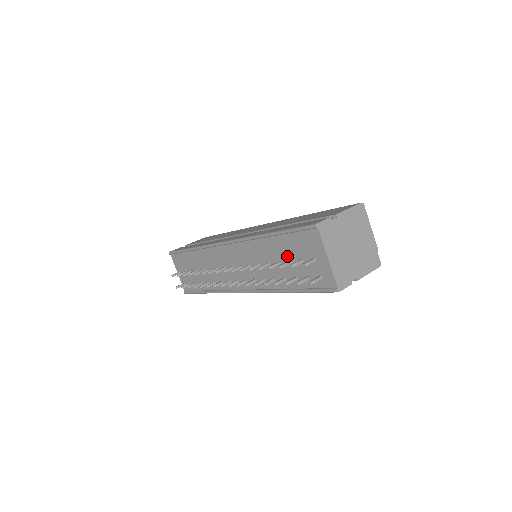
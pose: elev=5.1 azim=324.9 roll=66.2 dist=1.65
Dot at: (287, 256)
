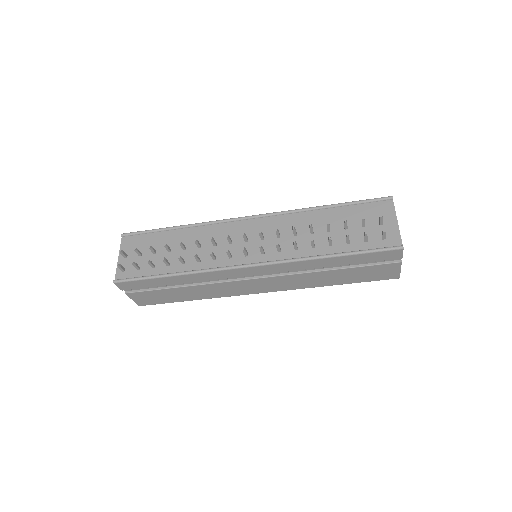
Dot at: occluded
